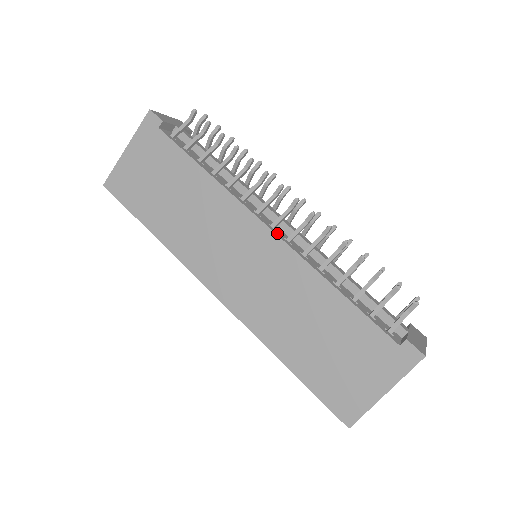
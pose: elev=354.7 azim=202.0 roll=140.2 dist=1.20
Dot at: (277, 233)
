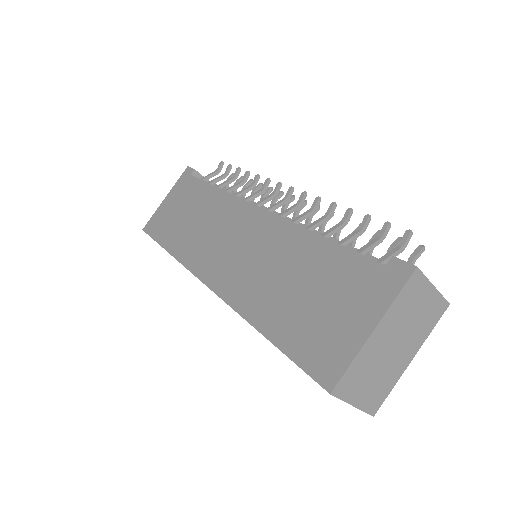
Dot at: occluded
